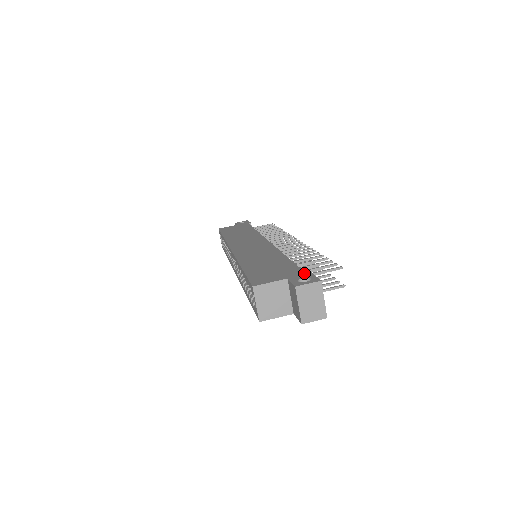
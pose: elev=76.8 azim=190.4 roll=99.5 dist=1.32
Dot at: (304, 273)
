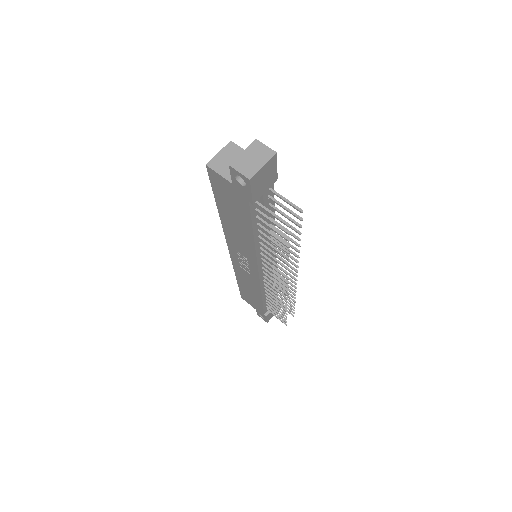
Dot at: occluded
